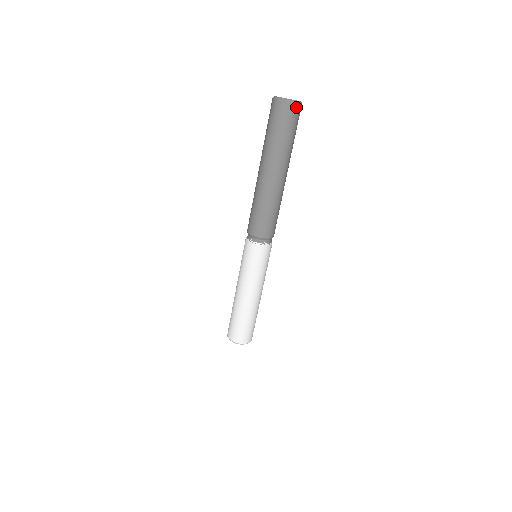
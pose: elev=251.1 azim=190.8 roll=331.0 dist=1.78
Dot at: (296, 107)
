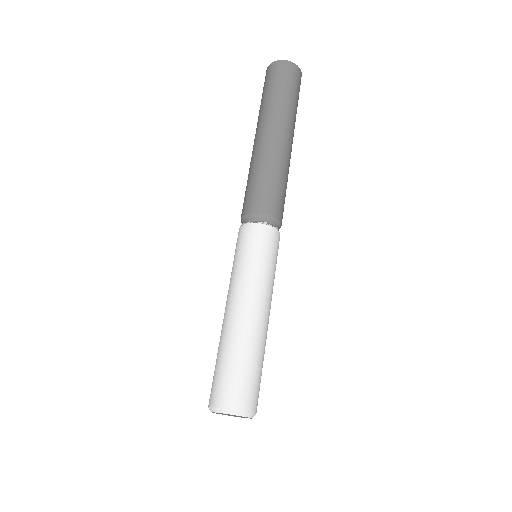
Dot at: (291, 66)
